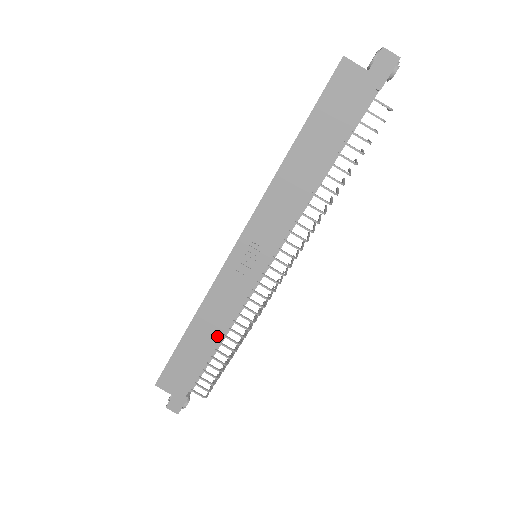
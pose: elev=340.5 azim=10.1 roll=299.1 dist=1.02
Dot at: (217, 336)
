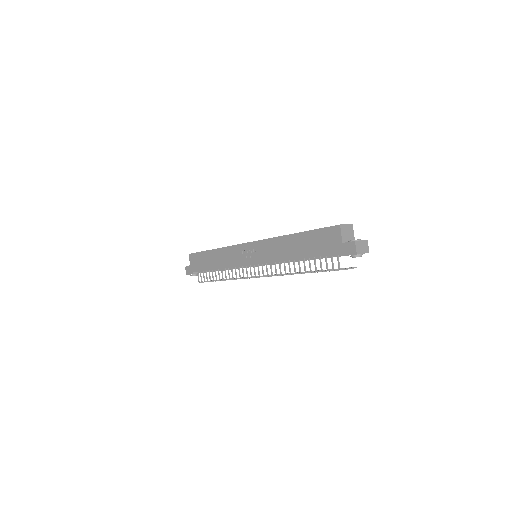
Dot at: (218, 266)
